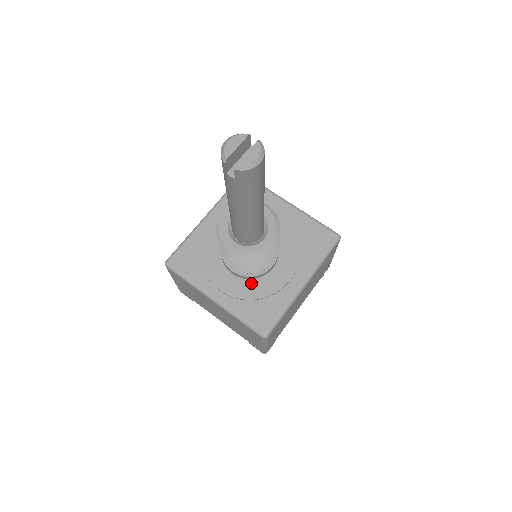
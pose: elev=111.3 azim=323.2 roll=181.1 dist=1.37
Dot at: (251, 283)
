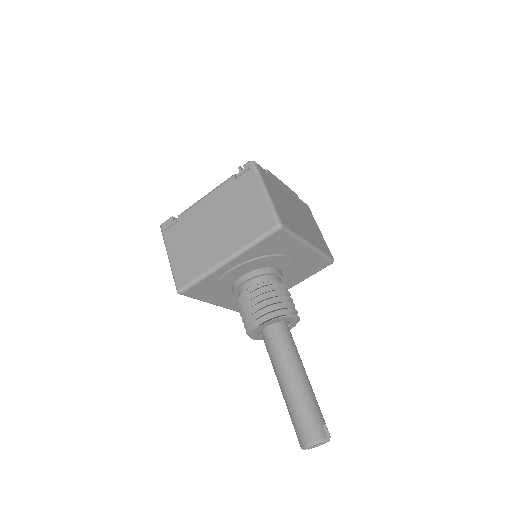
Dot at: occluded
